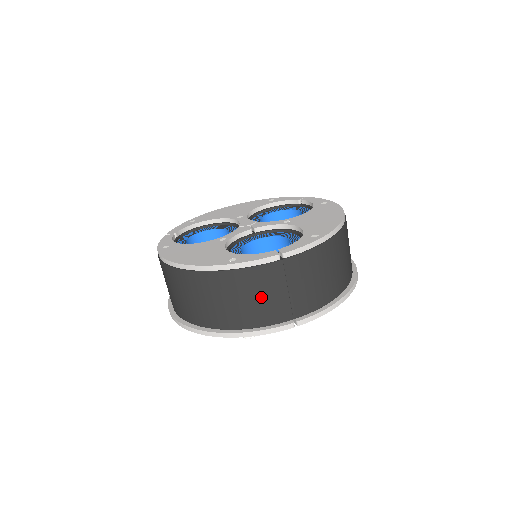
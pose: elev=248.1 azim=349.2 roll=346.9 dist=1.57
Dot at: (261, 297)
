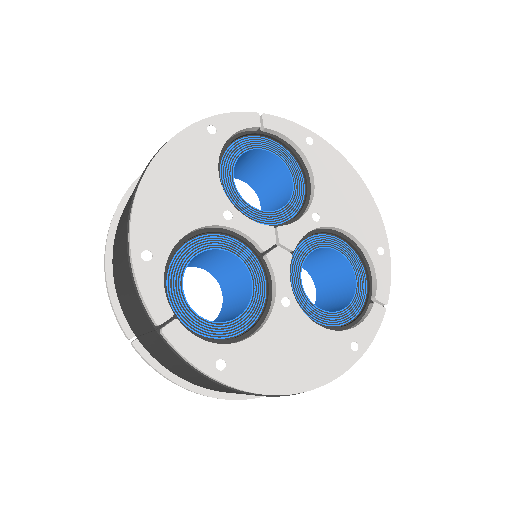
Dot at: occluded
